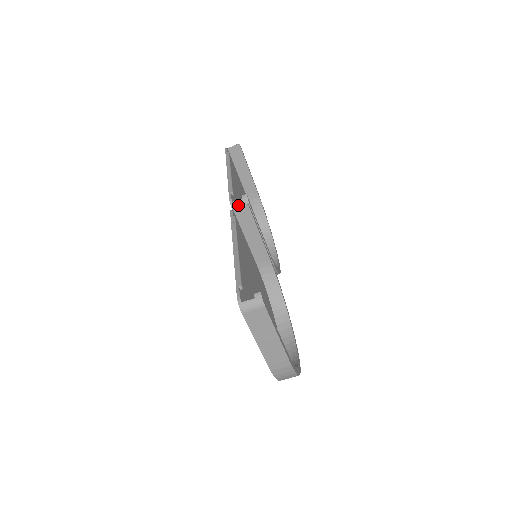
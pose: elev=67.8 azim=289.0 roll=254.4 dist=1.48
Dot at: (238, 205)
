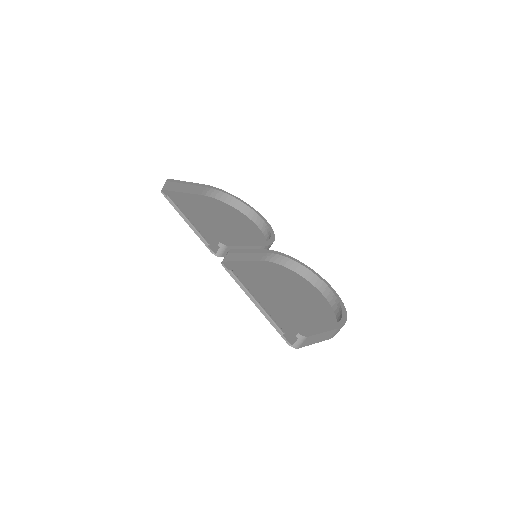
Dot at: (221, 252)
